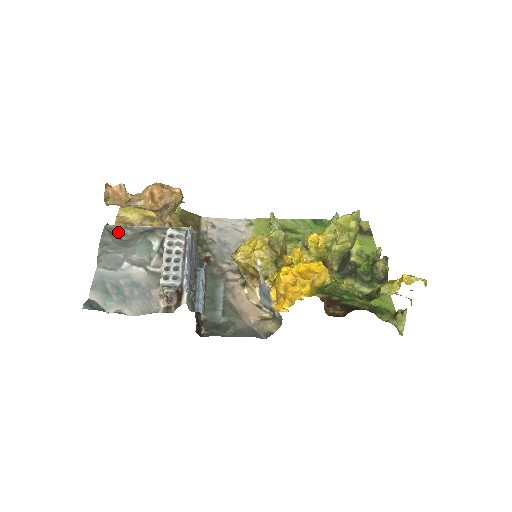
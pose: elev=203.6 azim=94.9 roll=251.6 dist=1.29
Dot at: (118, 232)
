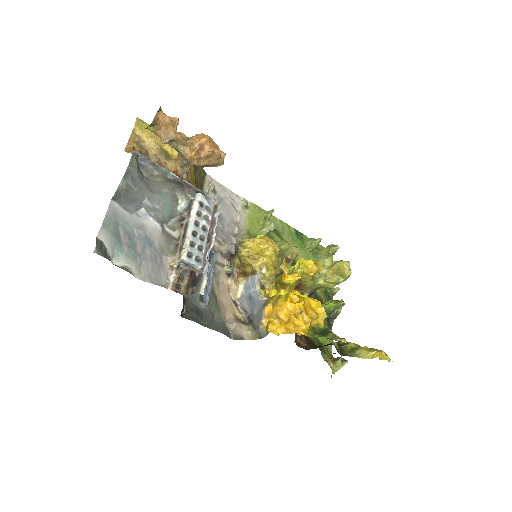
Dot at: (141, 163)
